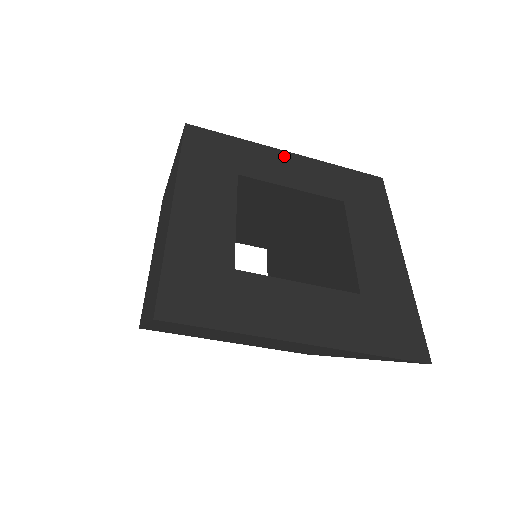
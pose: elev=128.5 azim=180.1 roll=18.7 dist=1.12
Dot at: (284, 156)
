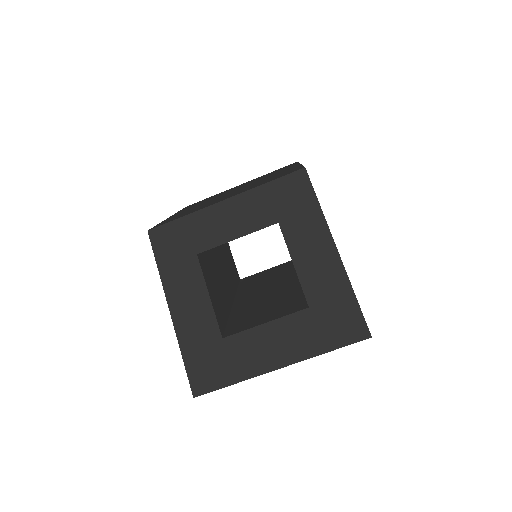
Dot at: (221, 208)
